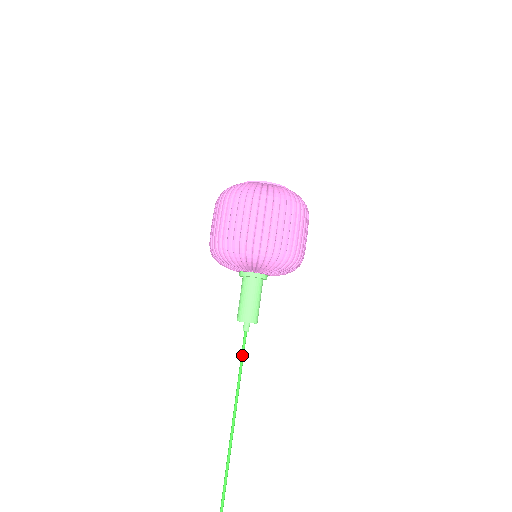
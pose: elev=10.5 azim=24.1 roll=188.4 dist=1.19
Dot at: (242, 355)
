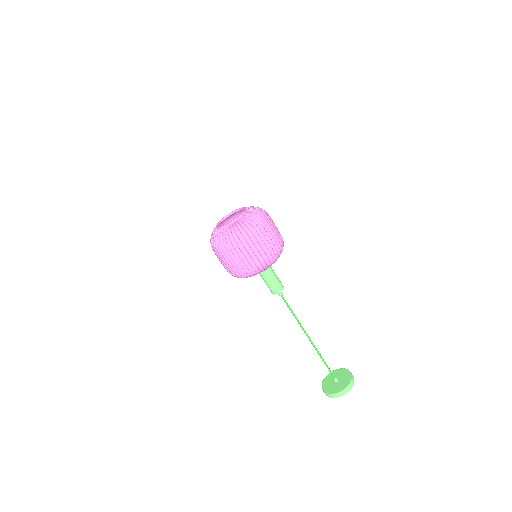
Dot at: (289, 306)
